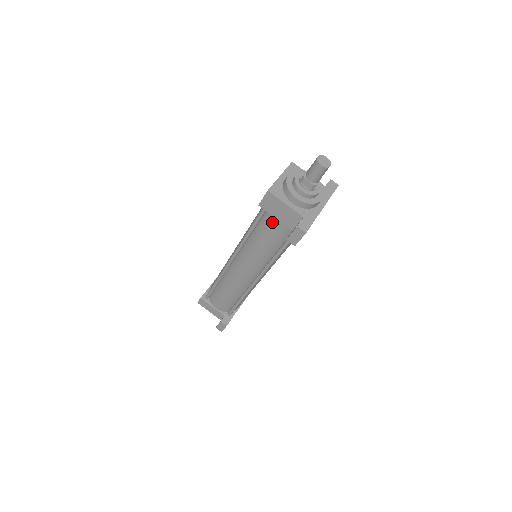
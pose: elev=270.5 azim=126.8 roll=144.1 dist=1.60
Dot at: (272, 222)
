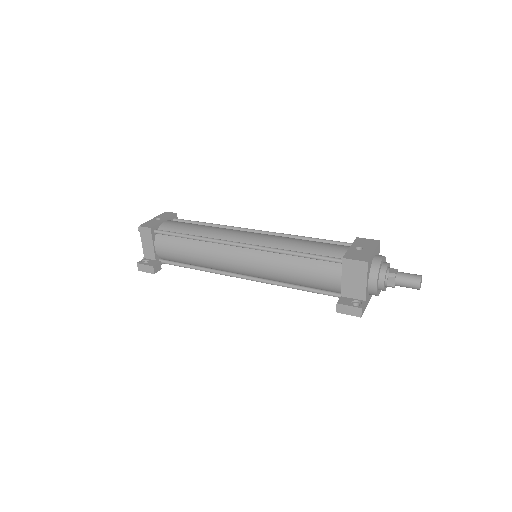
Dot at: (332, 274)
